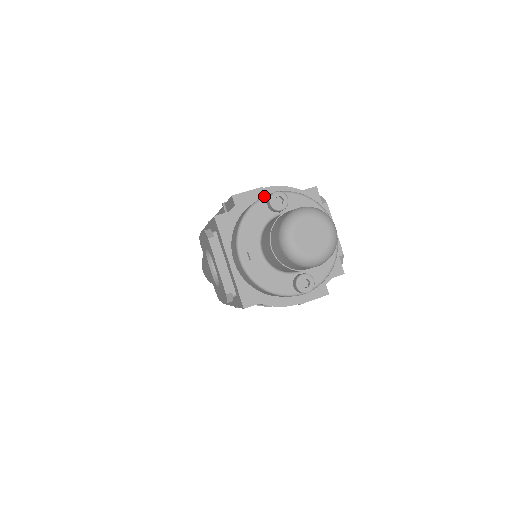
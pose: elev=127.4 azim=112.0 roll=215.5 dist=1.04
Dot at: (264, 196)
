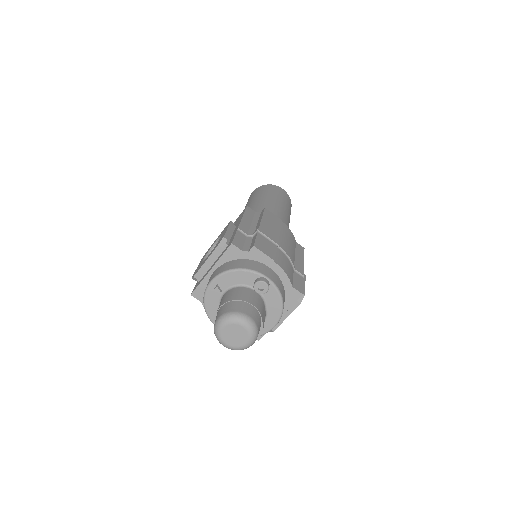
Dot at: (261, 273)
